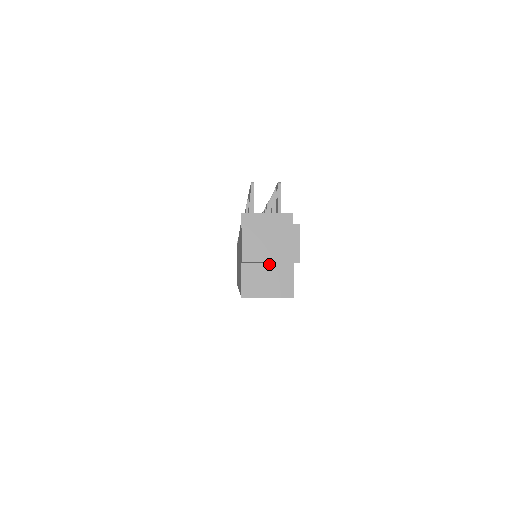
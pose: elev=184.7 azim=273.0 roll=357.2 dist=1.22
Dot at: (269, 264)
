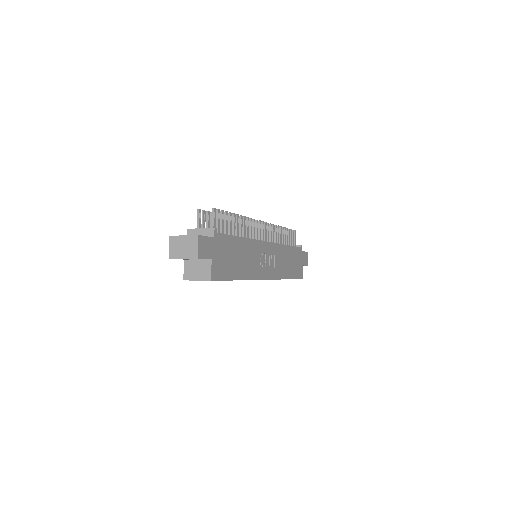
Dot at: (198, 260)
